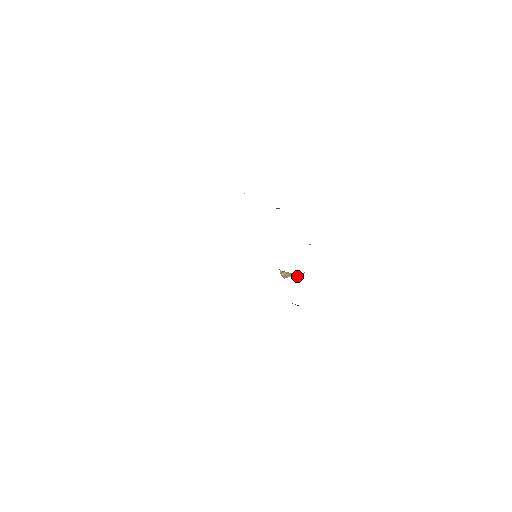
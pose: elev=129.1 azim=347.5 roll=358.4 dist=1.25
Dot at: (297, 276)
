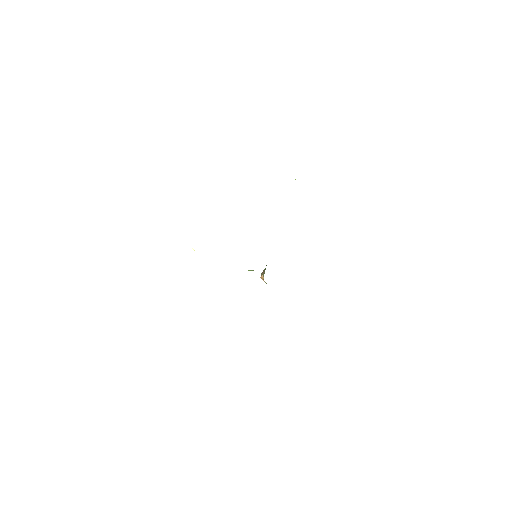
Dot at: occluded
